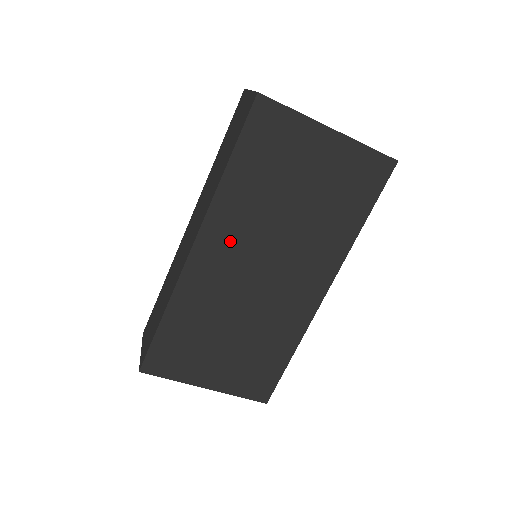
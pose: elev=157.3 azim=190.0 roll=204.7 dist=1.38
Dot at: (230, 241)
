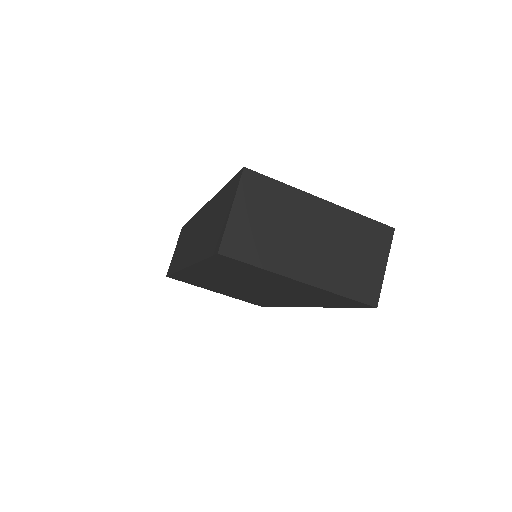
Dot at: (215, 276)
